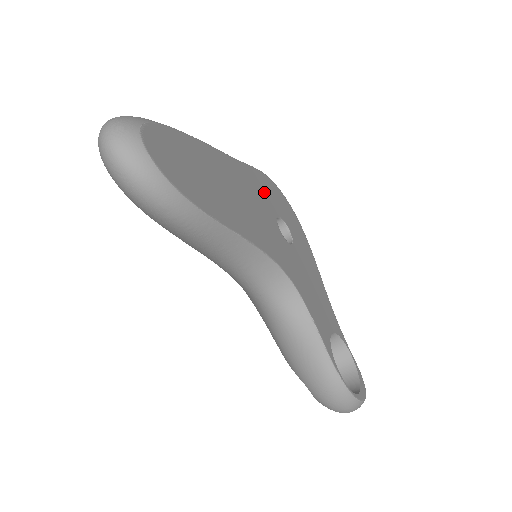
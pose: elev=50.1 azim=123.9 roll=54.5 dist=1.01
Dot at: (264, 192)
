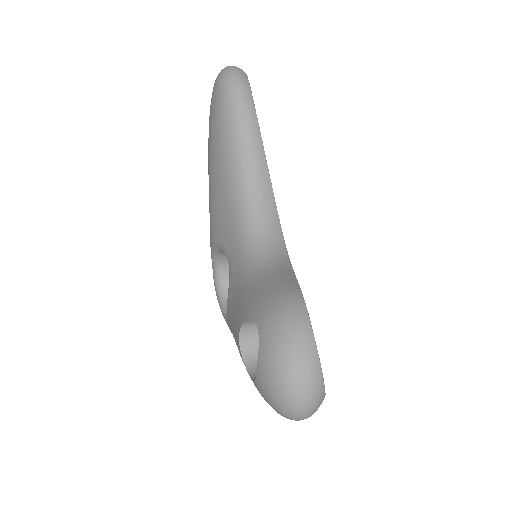
Dot at: occluded
